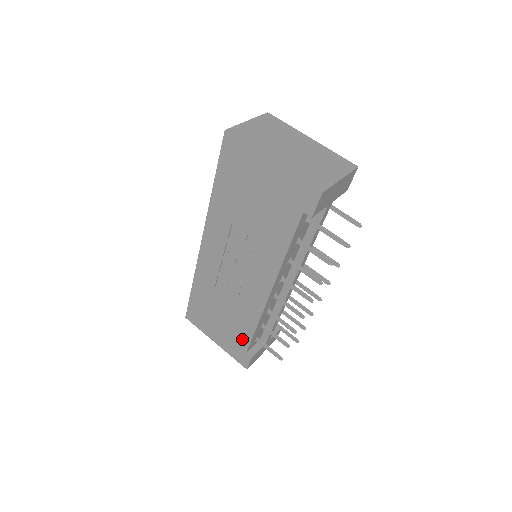
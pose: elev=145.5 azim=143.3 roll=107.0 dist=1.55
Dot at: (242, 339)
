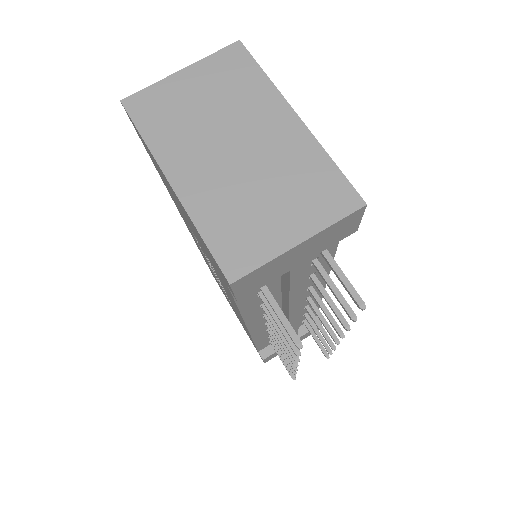
Dot at: (250, 338)
